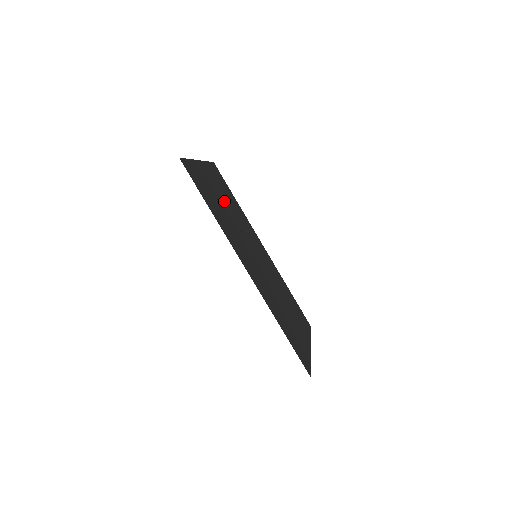
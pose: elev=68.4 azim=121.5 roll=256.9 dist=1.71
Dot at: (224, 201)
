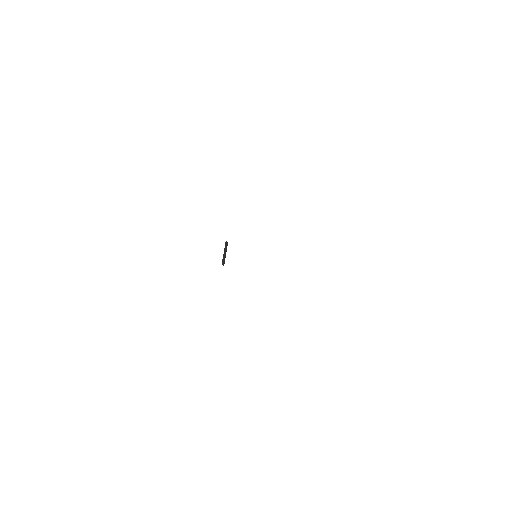
Dot at: occluded
